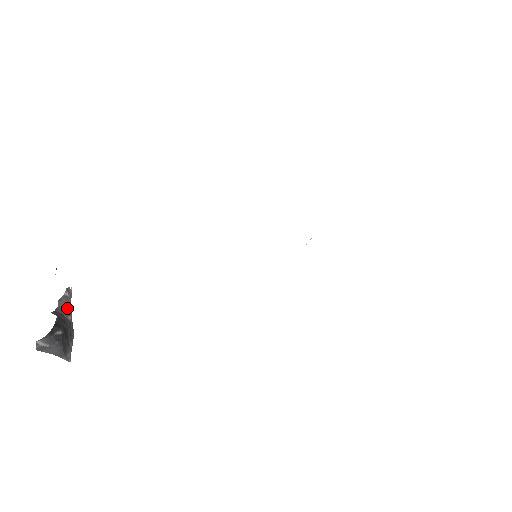
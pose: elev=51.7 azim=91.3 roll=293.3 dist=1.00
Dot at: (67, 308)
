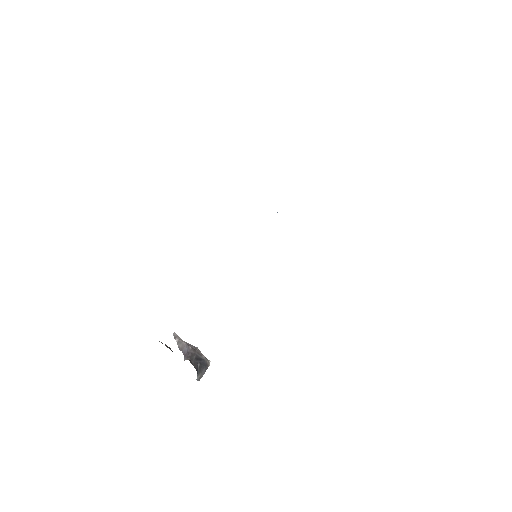
Dot at: (185, 346)
